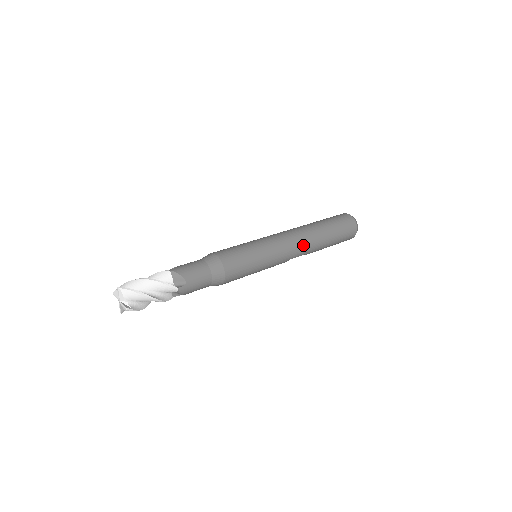
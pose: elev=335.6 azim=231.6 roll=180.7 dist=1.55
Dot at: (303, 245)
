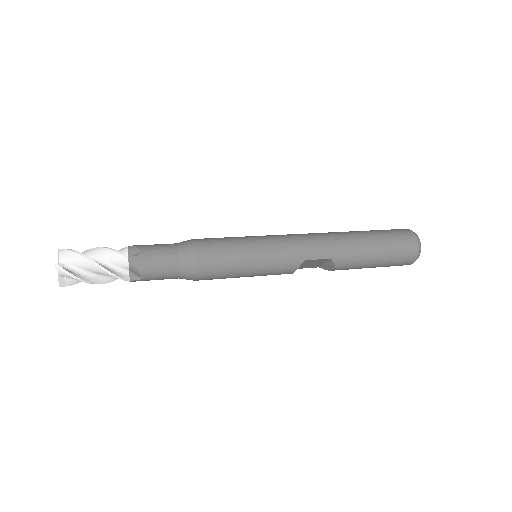
Dot at: (322, 242)
